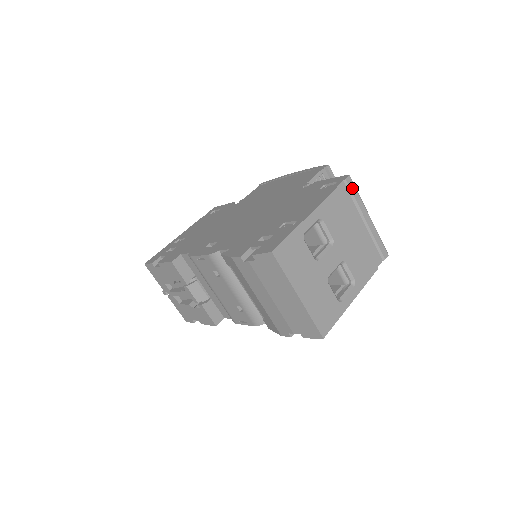
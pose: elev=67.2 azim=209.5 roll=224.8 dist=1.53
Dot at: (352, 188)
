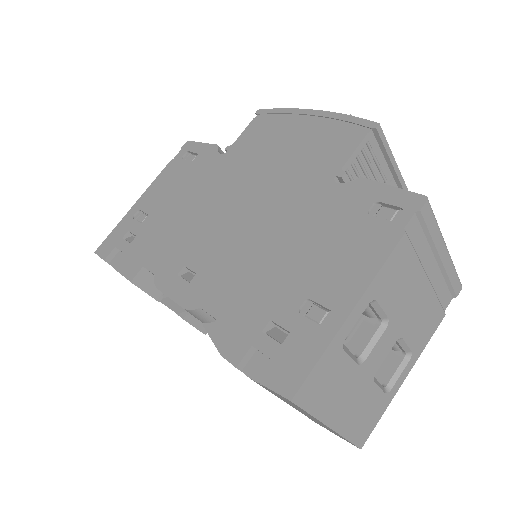
Dot at: (428, 219)
